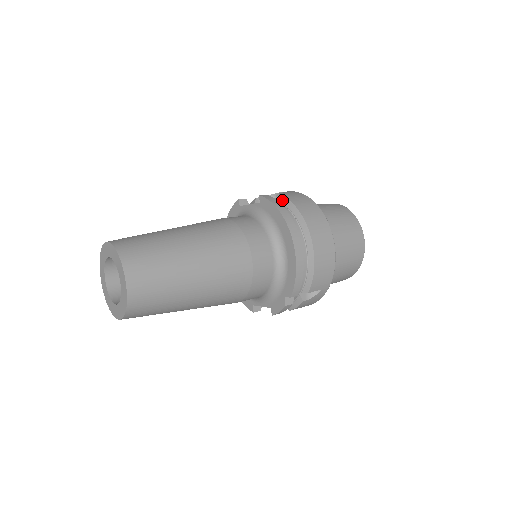
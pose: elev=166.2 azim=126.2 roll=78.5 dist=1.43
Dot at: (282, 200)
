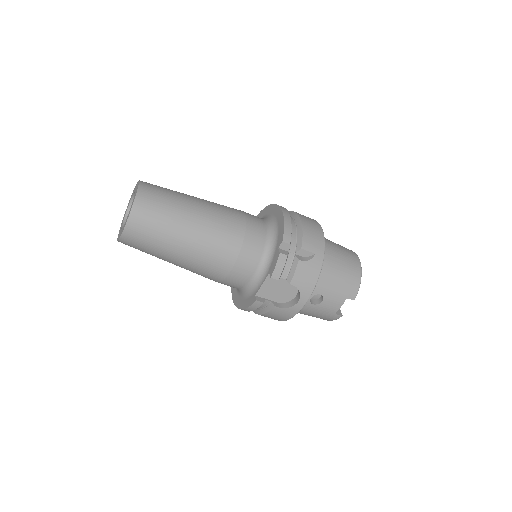
Dot at: occluded
